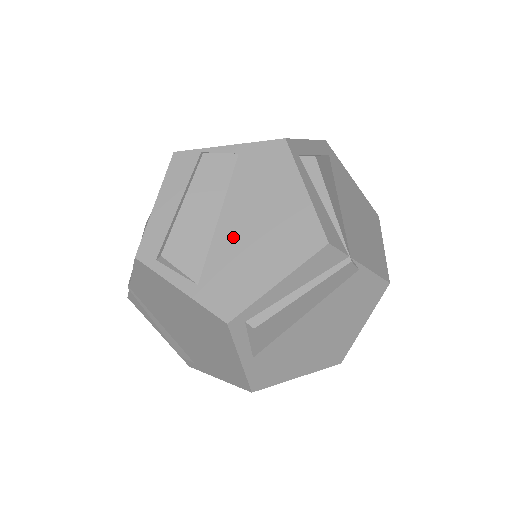
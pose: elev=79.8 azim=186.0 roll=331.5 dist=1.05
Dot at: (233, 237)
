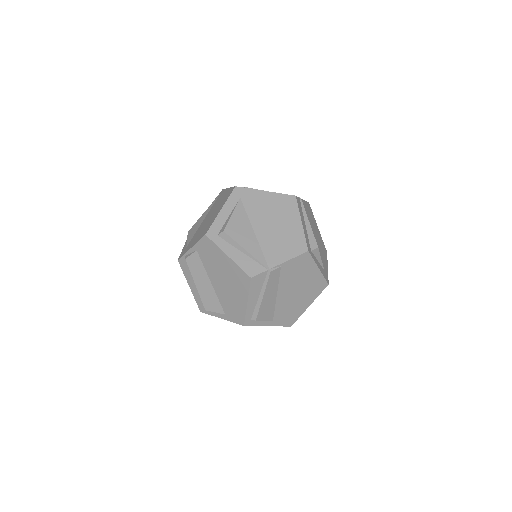
Dot at: (221, 290)
